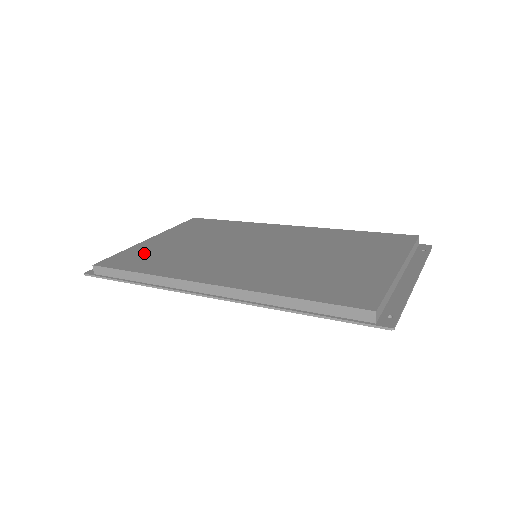
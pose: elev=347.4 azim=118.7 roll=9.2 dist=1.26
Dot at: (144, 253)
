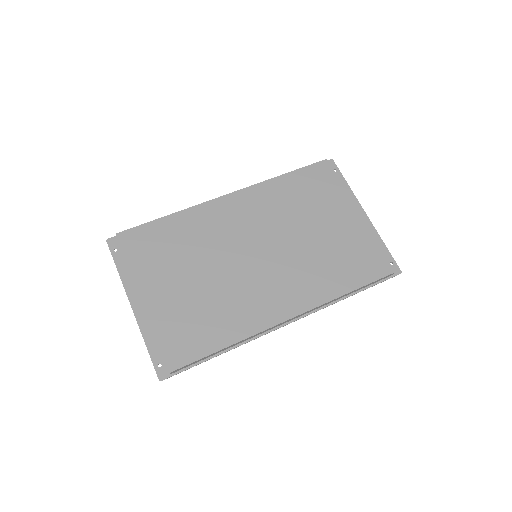
Dot at: (181, 324)
